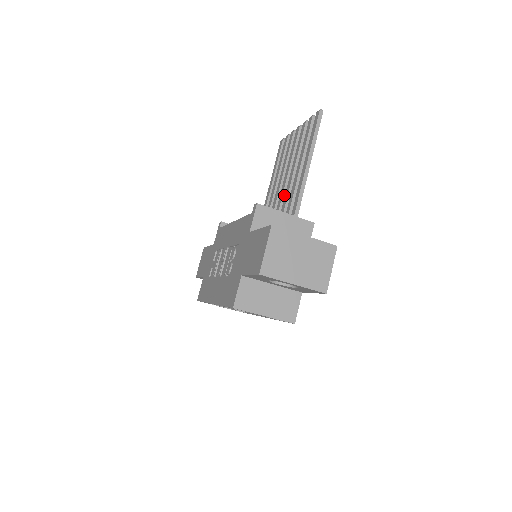
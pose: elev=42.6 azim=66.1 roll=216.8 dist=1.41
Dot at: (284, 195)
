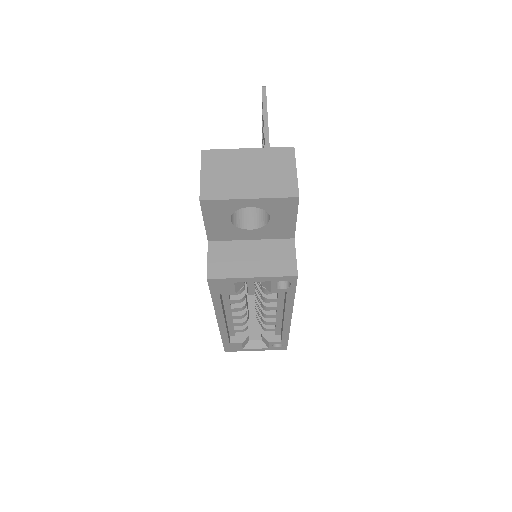
Dot at: occluded
